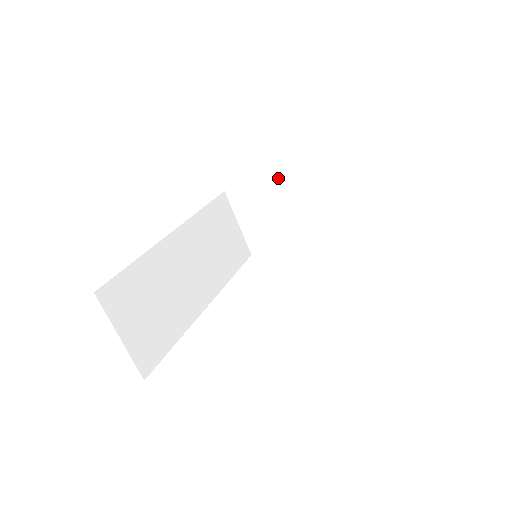
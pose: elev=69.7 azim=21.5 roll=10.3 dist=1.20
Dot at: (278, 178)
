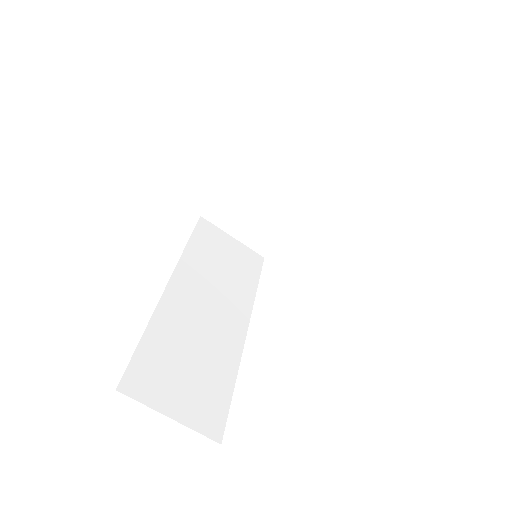
Dot at: (238, 171)
